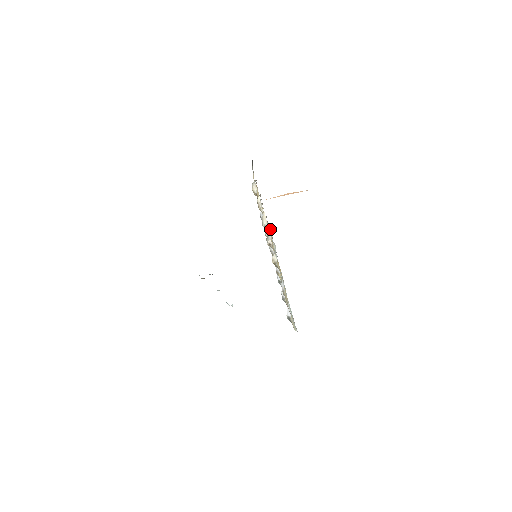
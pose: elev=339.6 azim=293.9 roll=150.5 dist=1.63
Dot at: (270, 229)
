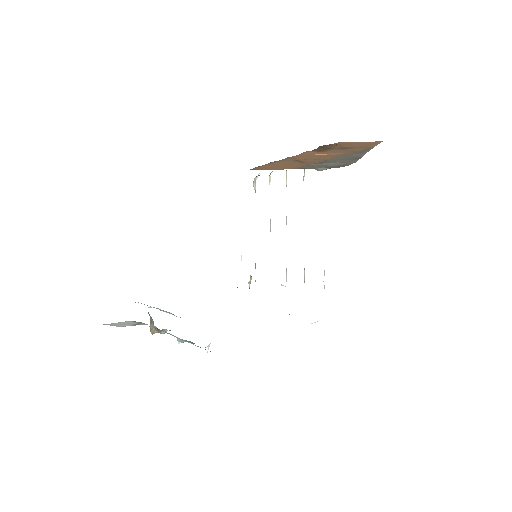
Dot at: occluded
